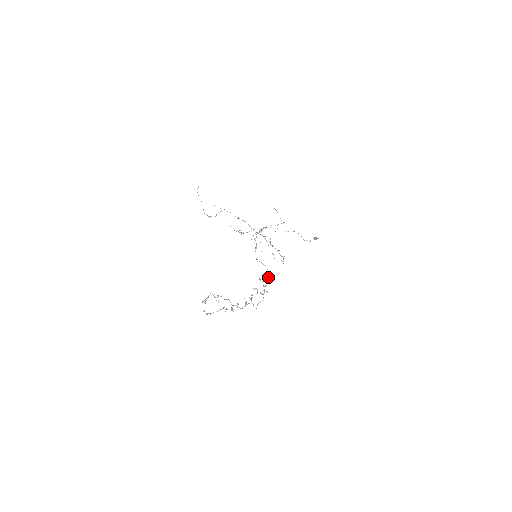
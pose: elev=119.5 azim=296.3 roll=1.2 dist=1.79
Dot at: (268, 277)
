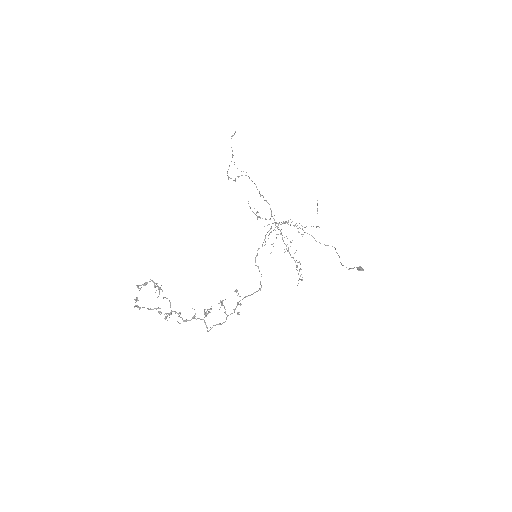
Dot at: occluded
